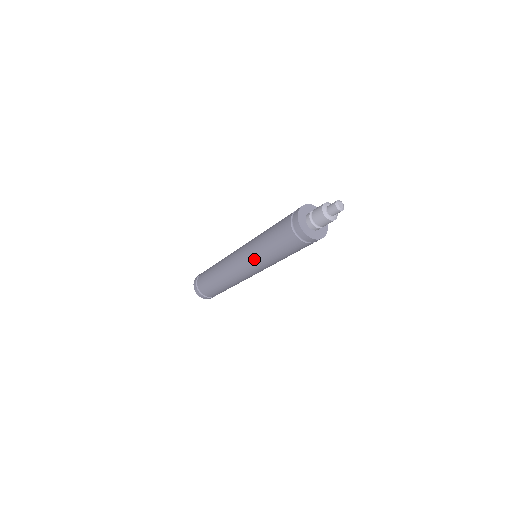
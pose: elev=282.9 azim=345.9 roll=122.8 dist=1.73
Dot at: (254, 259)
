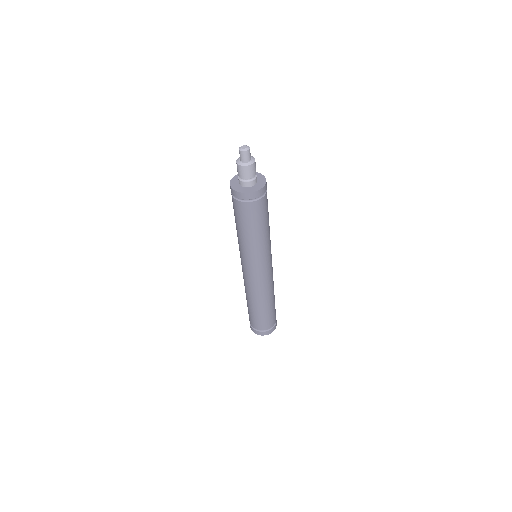
Dot at: (247, 255)
